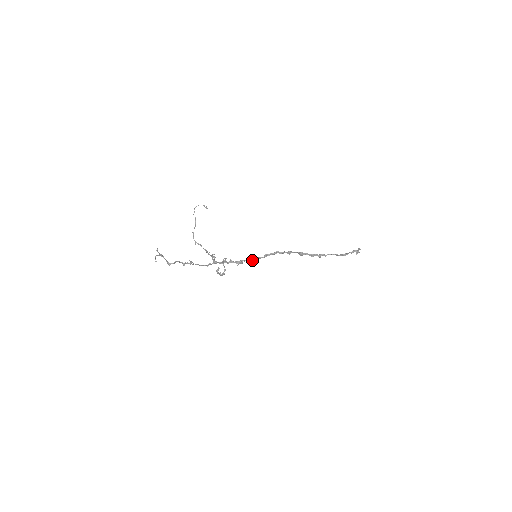
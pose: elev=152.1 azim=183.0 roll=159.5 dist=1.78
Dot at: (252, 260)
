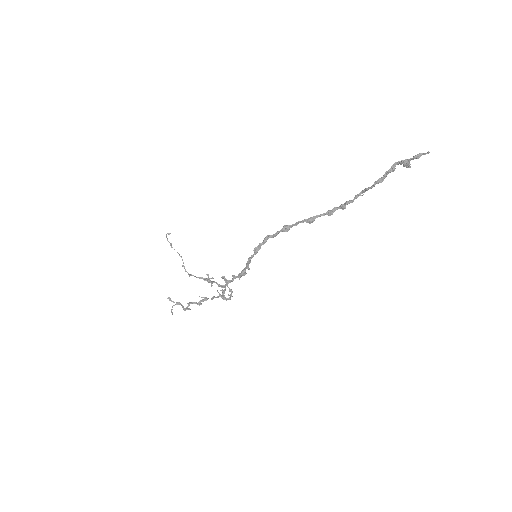
Dot at: (248, 264)
